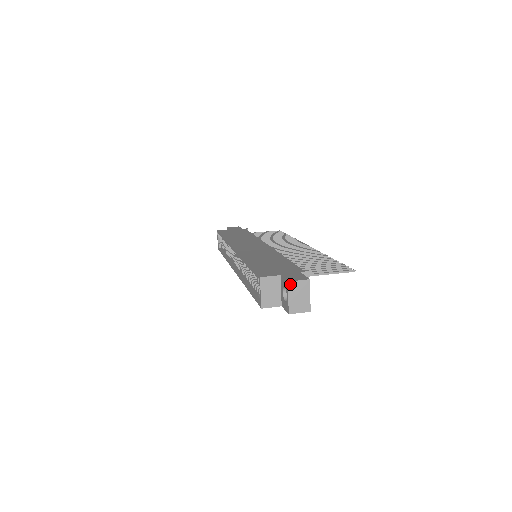
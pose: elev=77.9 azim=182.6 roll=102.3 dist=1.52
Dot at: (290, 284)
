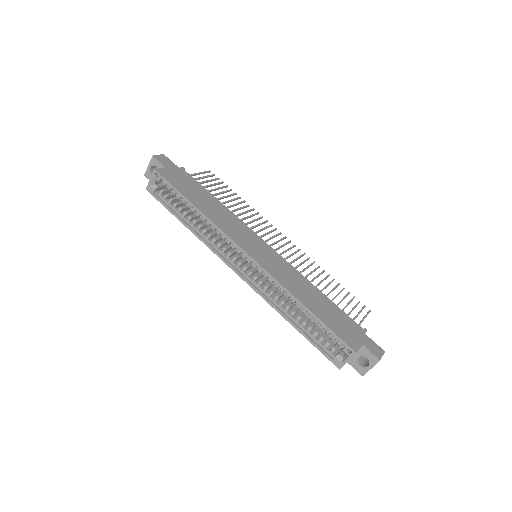
Dot at: occluded
